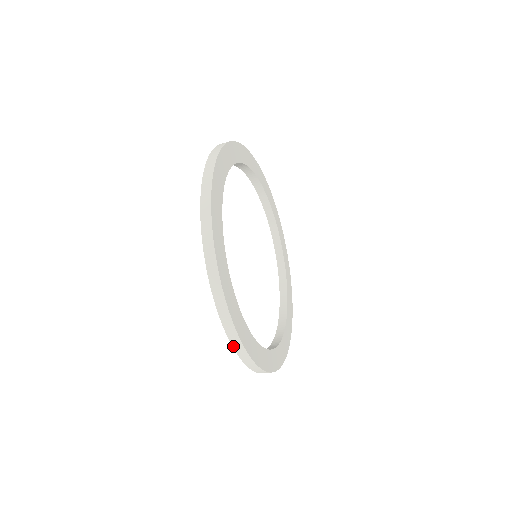
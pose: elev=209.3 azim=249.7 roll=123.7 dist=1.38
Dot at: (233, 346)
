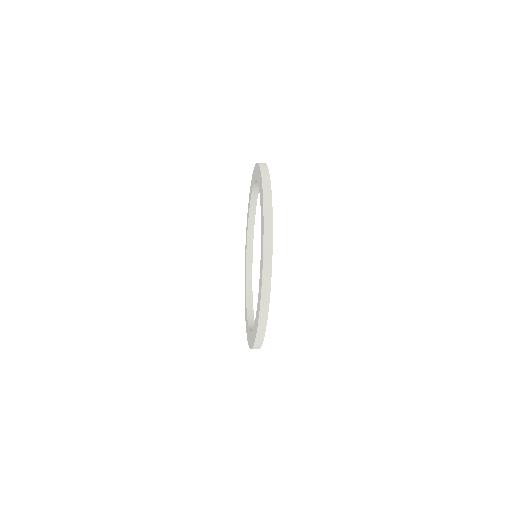
Dot at: (256, 340)
